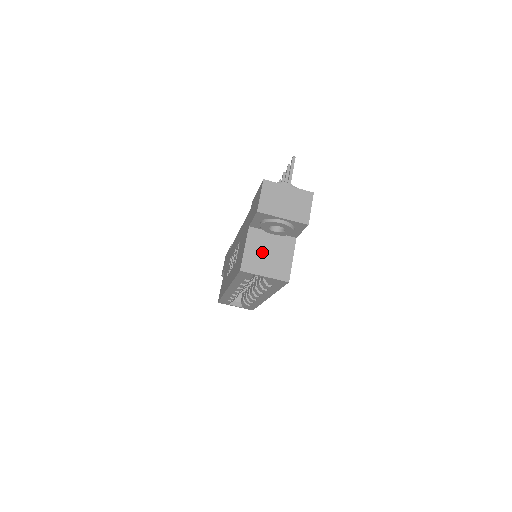
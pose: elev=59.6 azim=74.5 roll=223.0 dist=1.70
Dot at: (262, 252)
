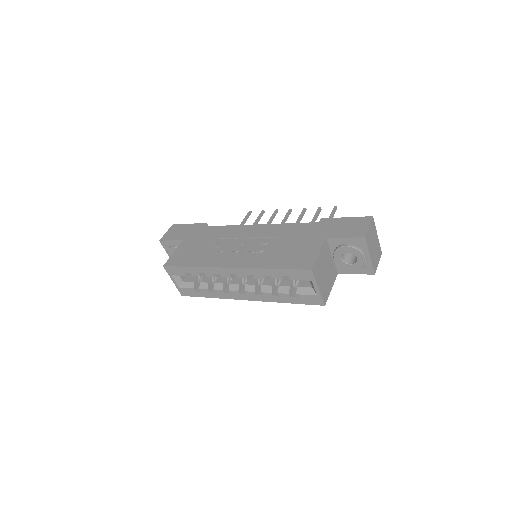
Dot at: (324, 266)
